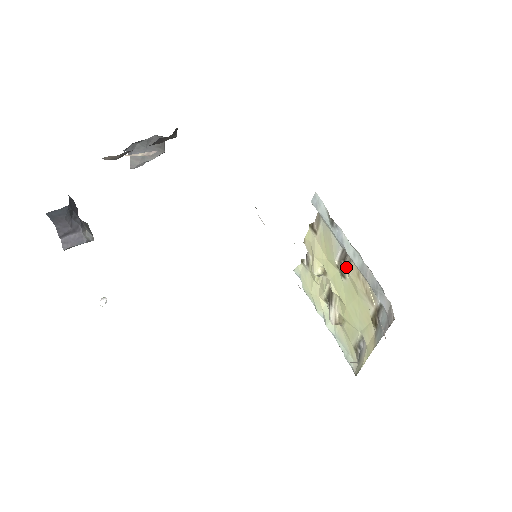
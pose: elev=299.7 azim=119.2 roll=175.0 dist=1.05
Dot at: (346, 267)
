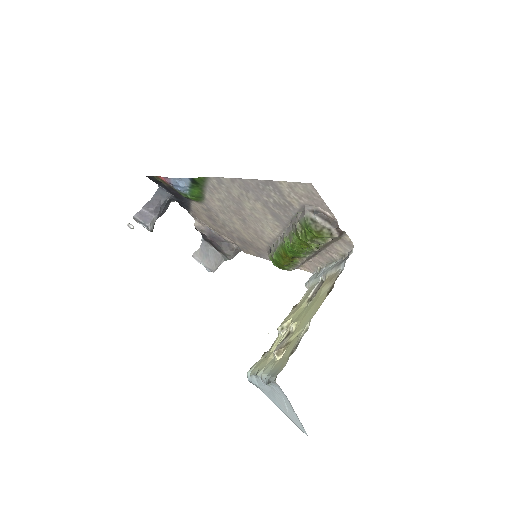
Dot at: occluded
